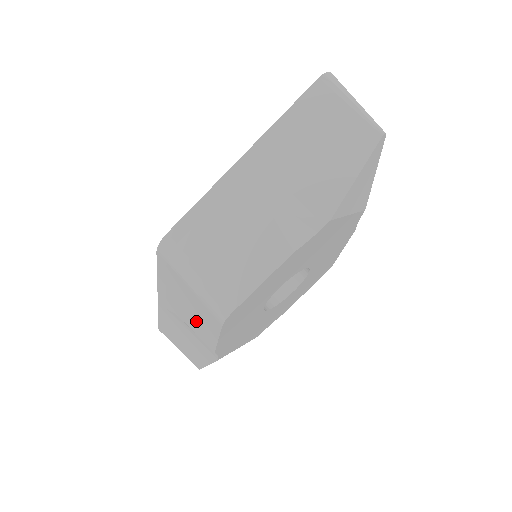
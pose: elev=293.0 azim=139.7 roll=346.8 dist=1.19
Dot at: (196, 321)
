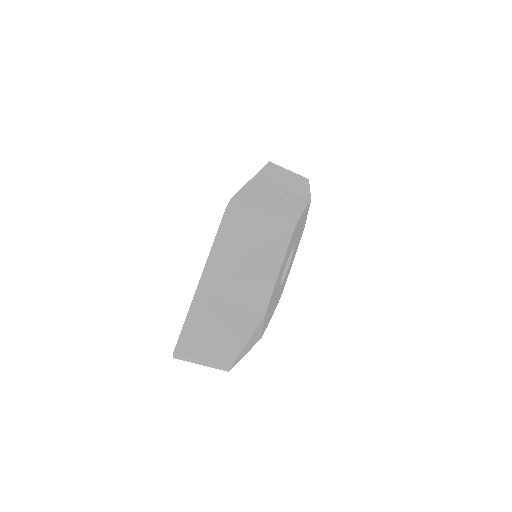
Dot at: (257, 261)
